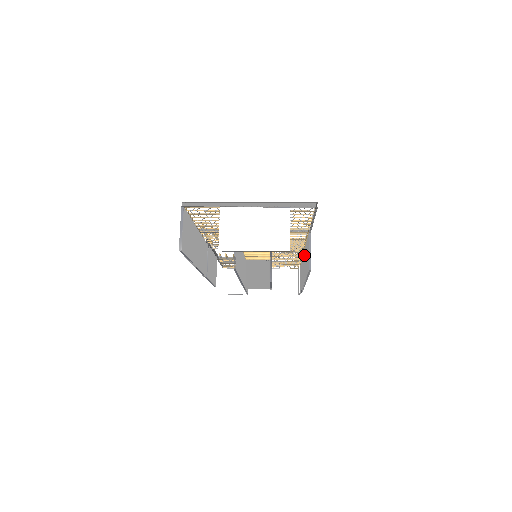
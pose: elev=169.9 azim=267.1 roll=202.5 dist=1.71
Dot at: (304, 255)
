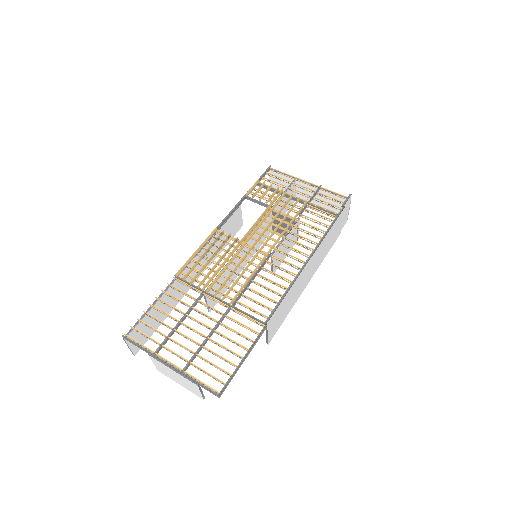
Dot at: occluded
